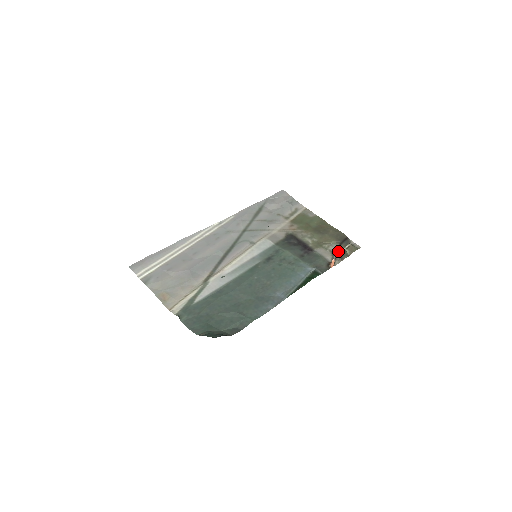
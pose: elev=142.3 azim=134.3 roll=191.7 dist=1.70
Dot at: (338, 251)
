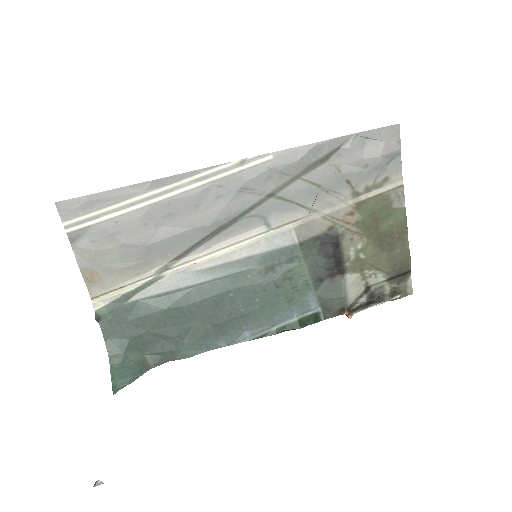
Dot at: (377, 288)
